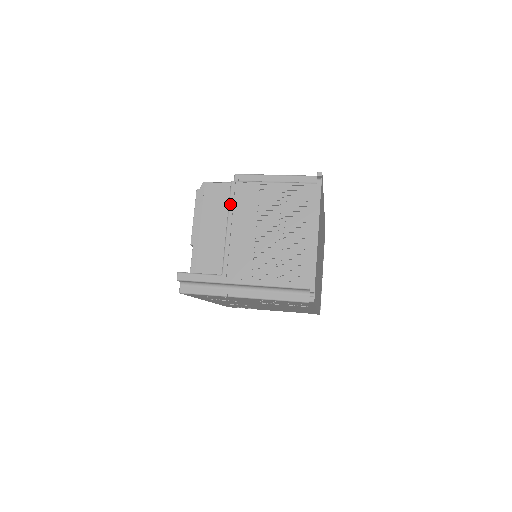
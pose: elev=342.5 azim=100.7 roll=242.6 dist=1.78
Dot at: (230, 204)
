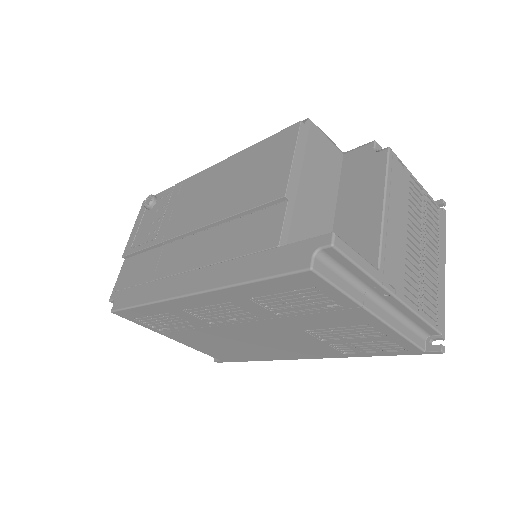
Dot at: (388, 175)
